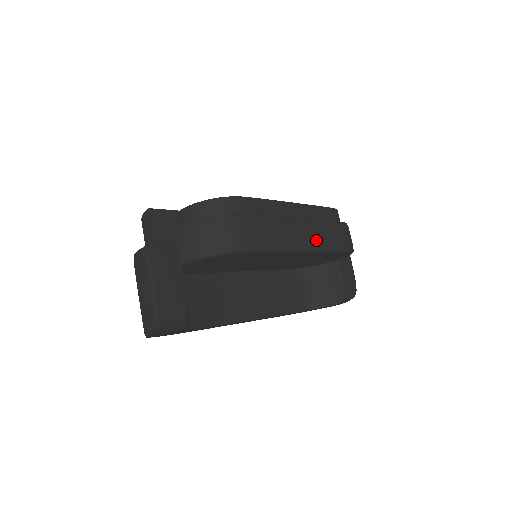
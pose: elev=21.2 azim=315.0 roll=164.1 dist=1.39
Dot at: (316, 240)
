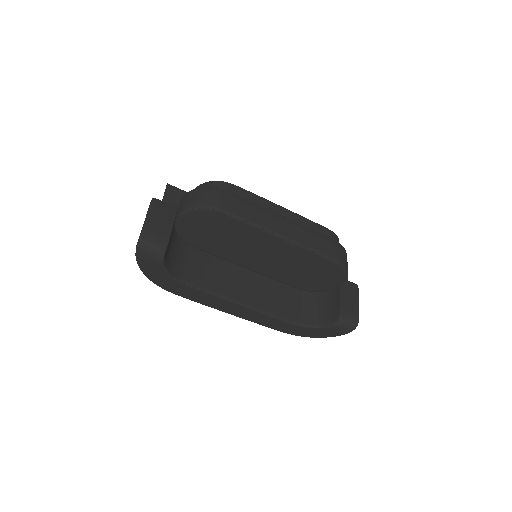
Dot at: (296, 236)
